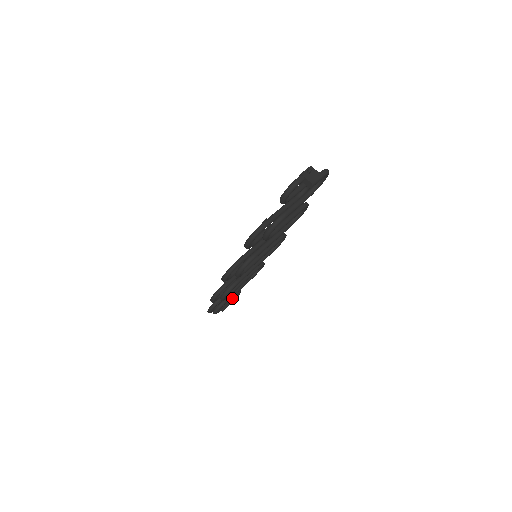
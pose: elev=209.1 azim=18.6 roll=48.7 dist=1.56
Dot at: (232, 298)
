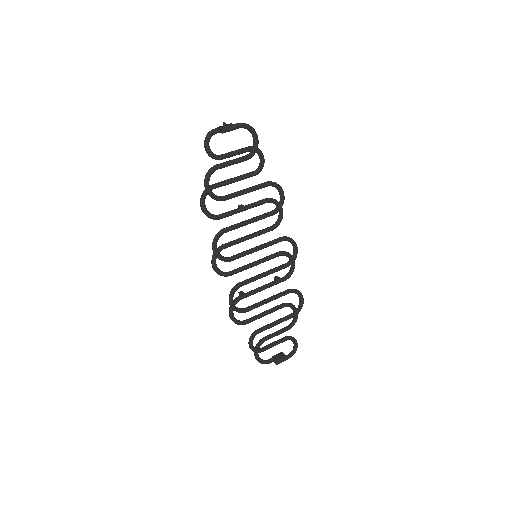
Dot at: (279, 341)
